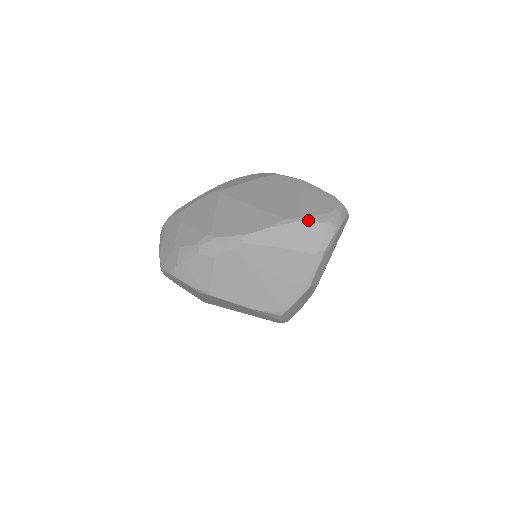
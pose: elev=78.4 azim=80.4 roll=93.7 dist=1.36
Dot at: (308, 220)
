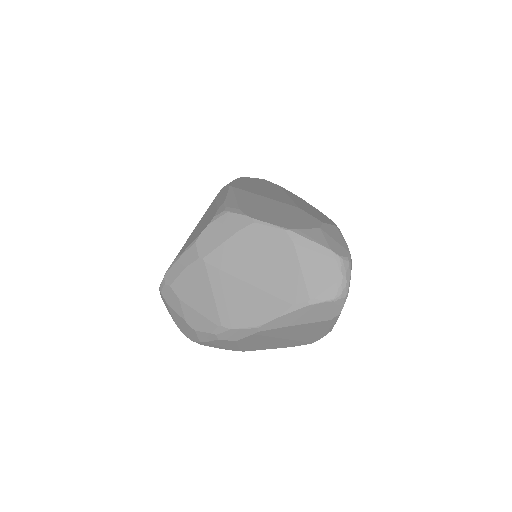
Dot at: (316, 302)
